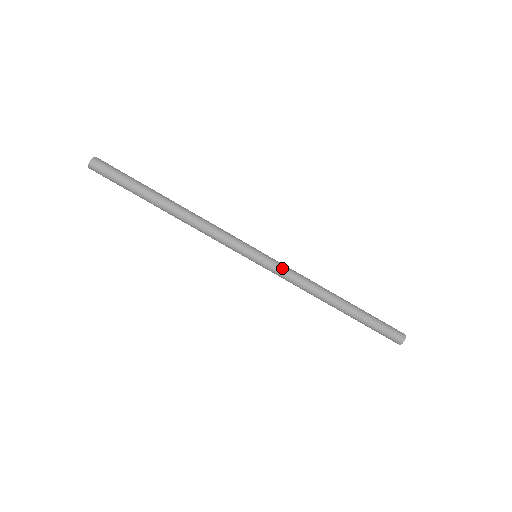
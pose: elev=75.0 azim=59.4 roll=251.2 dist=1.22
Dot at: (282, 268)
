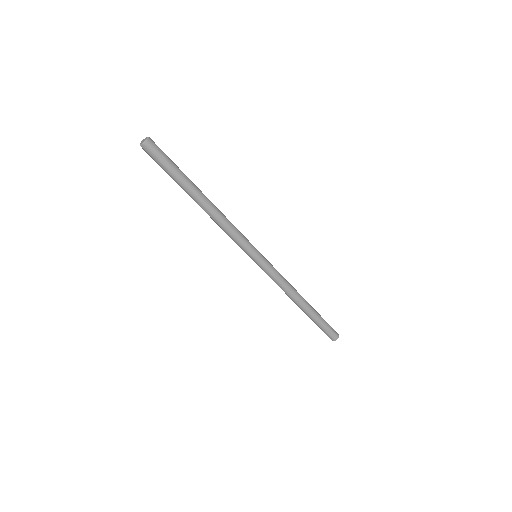
Dot at: (269, 274)
